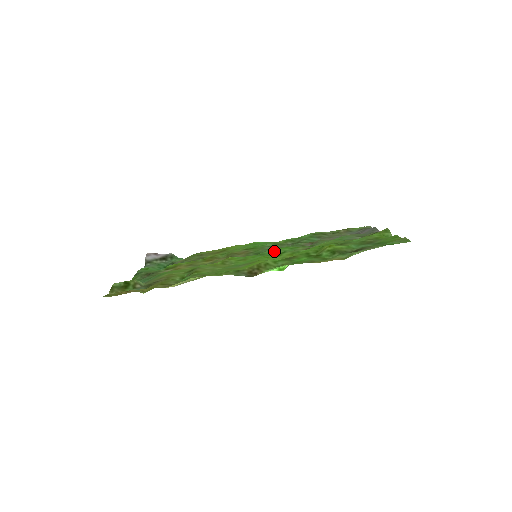
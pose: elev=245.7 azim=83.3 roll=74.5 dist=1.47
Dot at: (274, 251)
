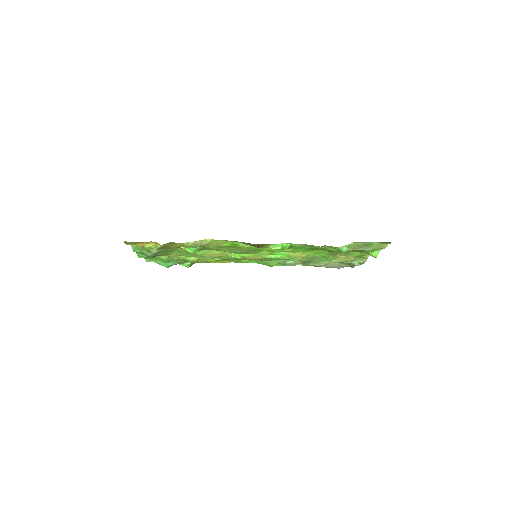
Dot at: occluded
